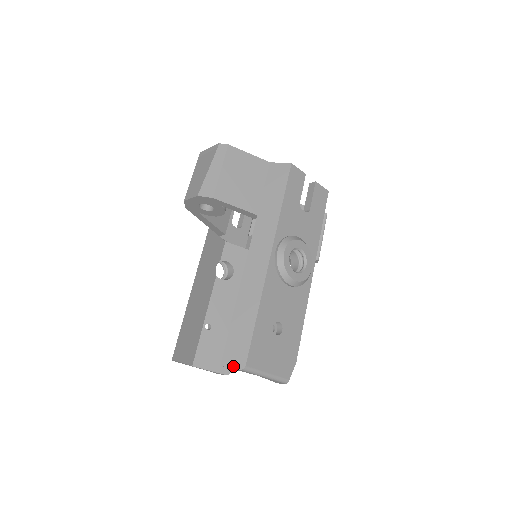
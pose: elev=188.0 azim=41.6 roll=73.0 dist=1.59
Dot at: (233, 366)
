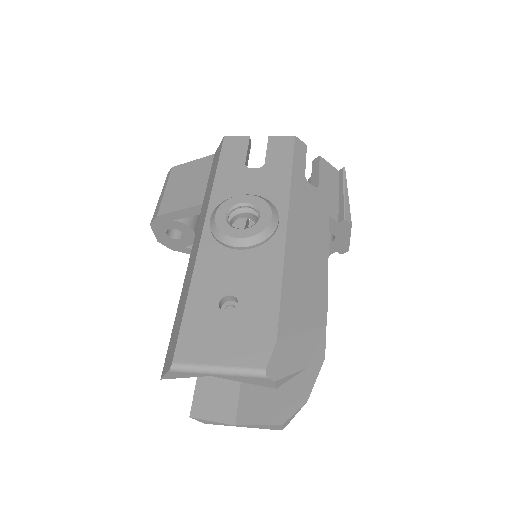
Dot at: (166, 371)
